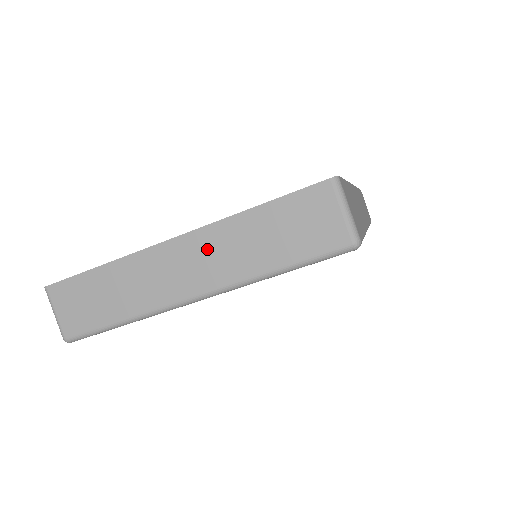
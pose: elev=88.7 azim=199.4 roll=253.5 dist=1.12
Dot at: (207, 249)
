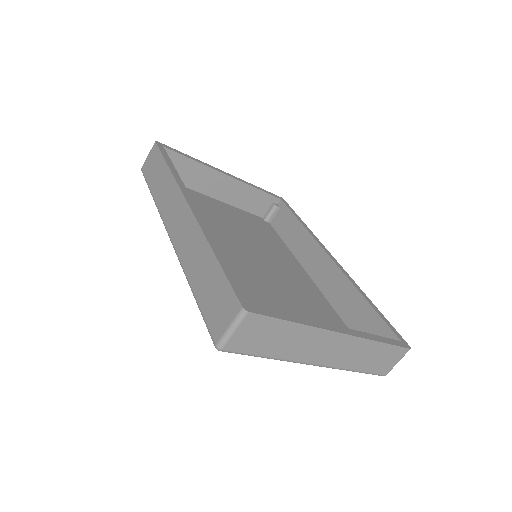
Dot at: (348, 348)
